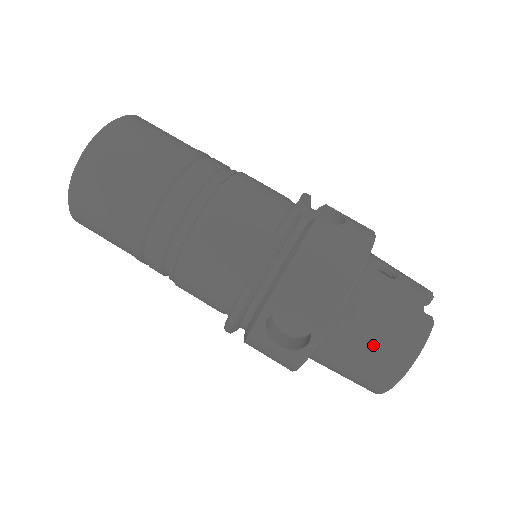
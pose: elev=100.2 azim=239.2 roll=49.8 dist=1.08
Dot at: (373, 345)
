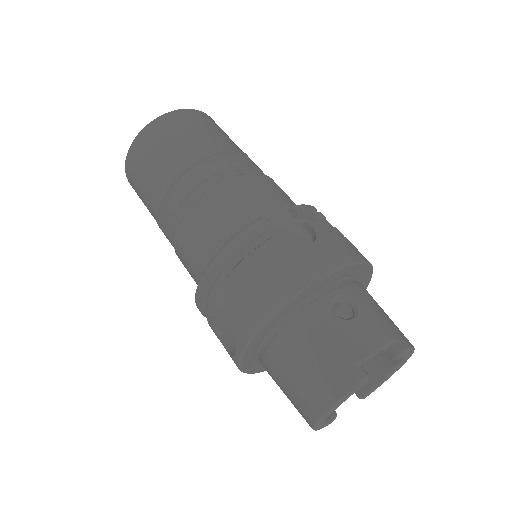
Dot at: (294, 379)
